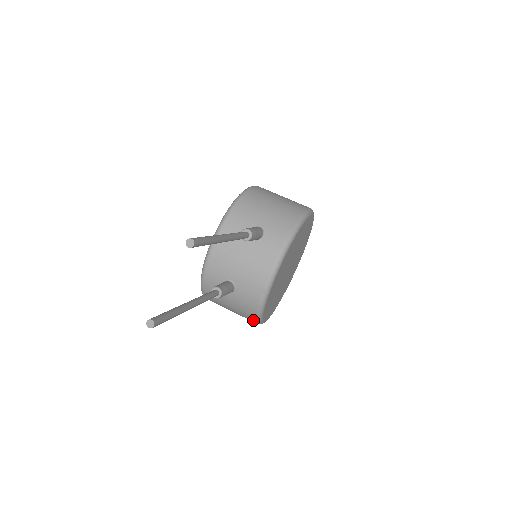
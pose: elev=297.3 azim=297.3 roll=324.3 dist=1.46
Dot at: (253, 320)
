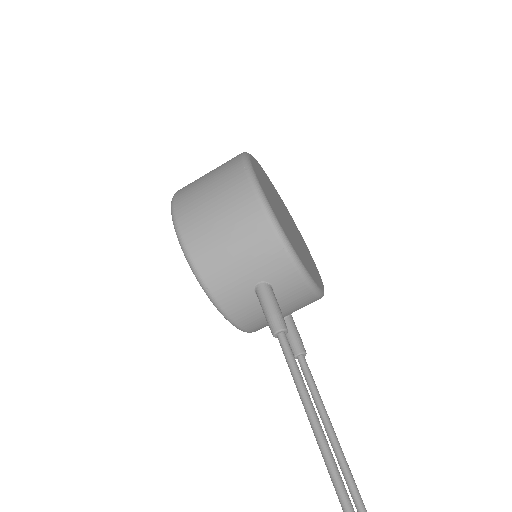
Dot at: occluded
